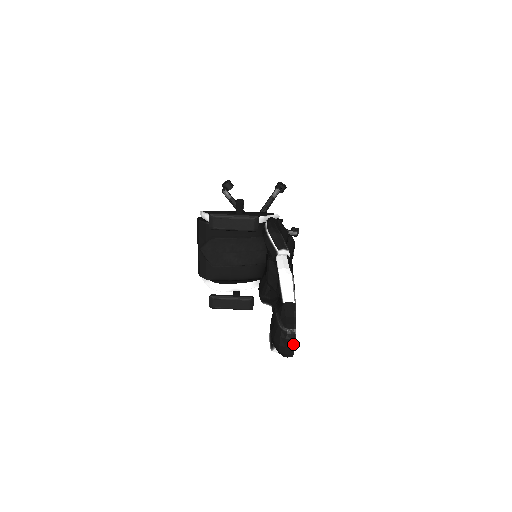
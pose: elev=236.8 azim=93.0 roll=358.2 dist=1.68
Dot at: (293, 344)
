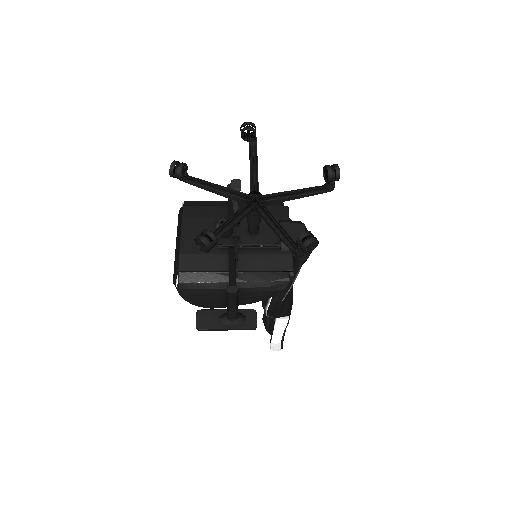
Dot at: occluded
